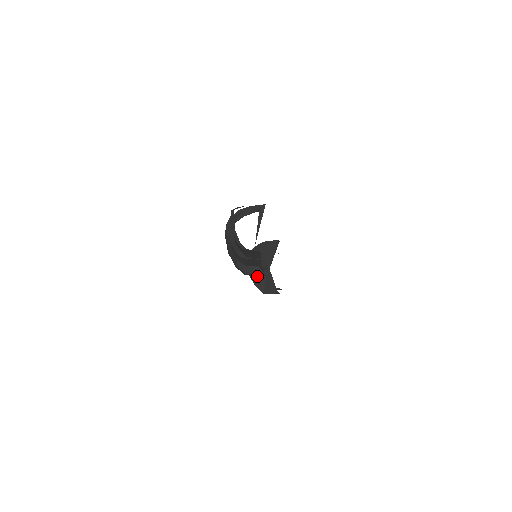
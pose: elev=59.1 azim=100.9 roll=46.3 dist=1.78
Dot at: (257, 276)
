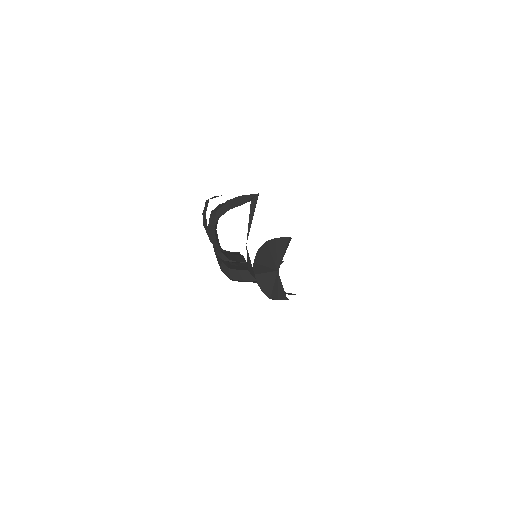
Dot at: (263, 279)
